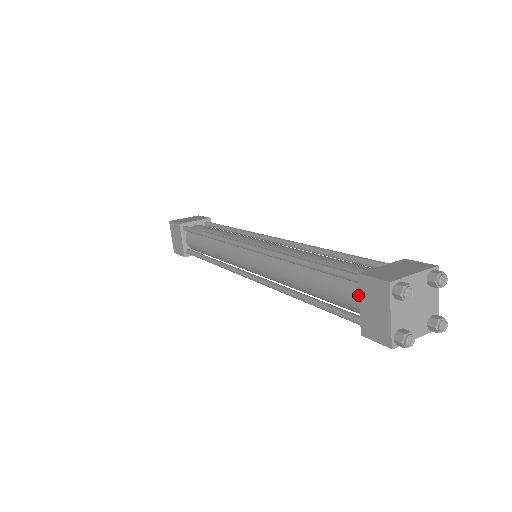
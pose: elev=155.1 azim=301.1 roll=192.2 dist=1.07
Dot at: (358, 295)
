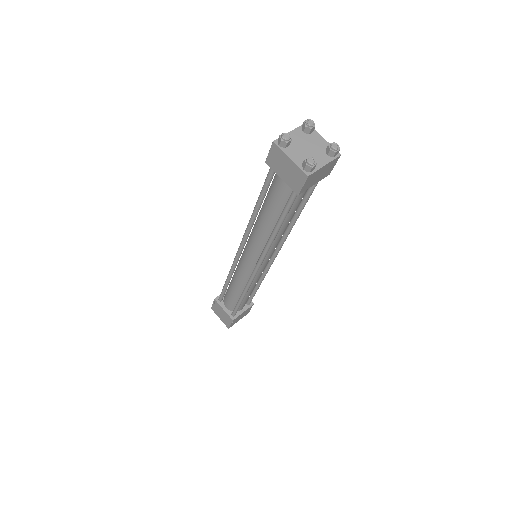
Dot at: occluded
